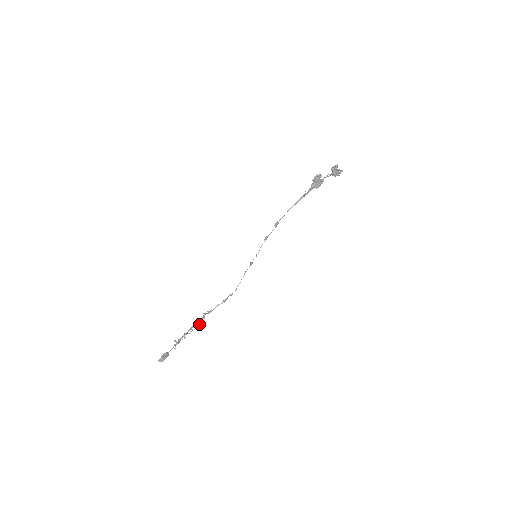
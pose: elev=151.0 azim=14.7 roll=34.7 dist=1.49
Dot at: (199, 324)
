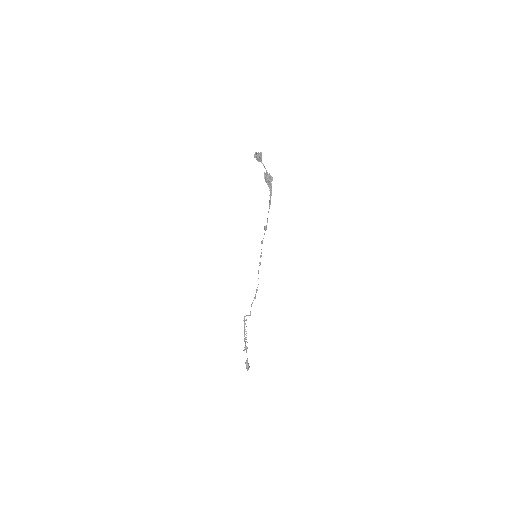
Dot at: (246, 326)
